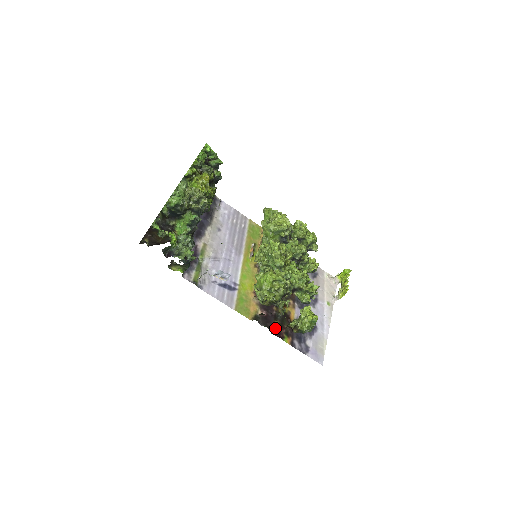
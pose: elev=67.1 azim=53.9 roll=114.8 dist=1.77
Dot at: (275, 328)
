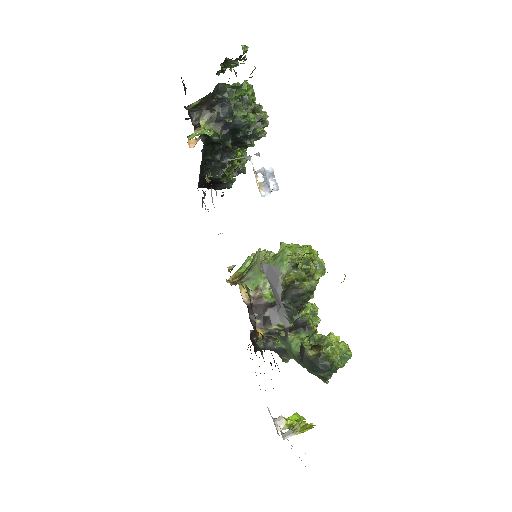
Dot at: occluded
